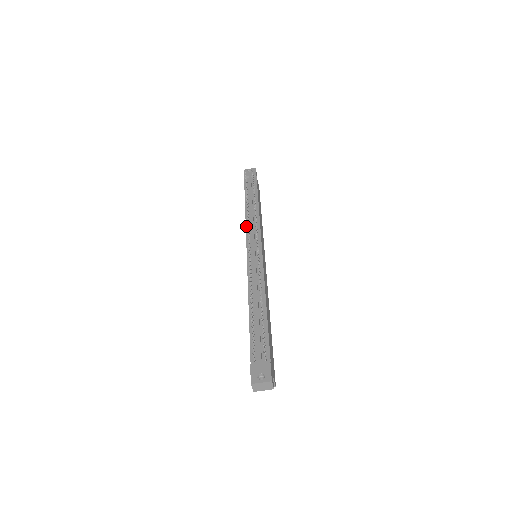
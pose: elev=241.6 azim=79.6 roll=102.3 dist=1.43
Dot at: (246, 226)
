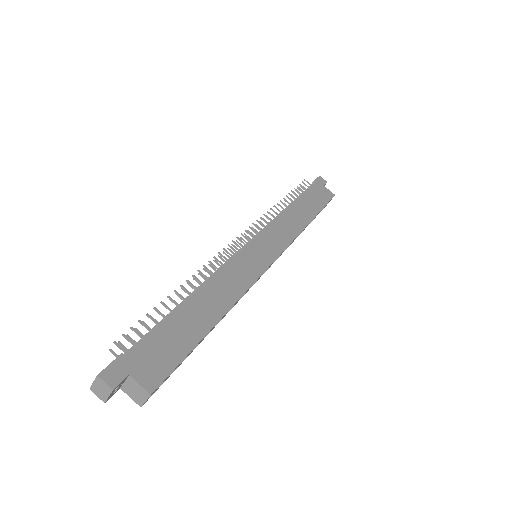
Dot at: occluded
